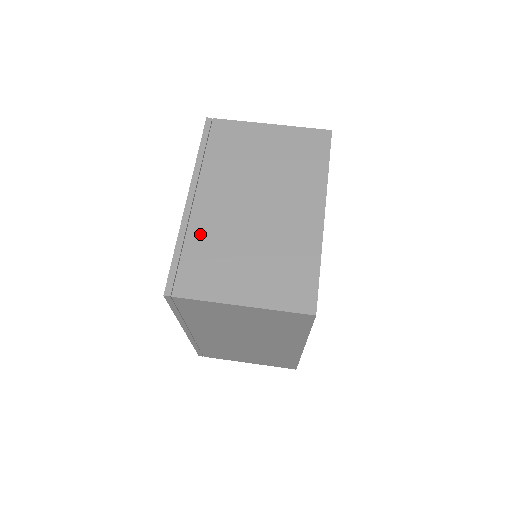
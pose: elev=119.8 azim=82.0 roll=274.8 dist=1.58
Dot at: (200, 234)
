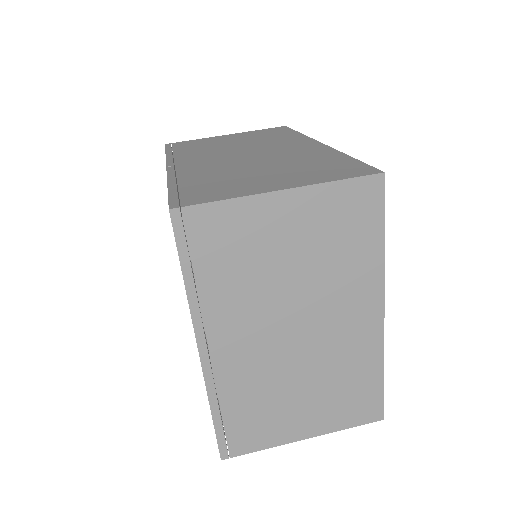
Dot at: (235, 389)
